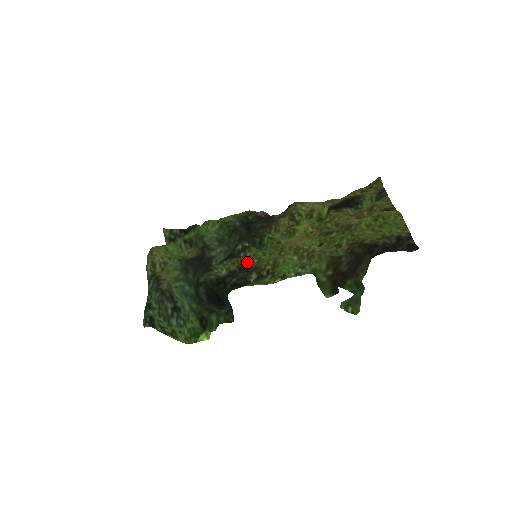
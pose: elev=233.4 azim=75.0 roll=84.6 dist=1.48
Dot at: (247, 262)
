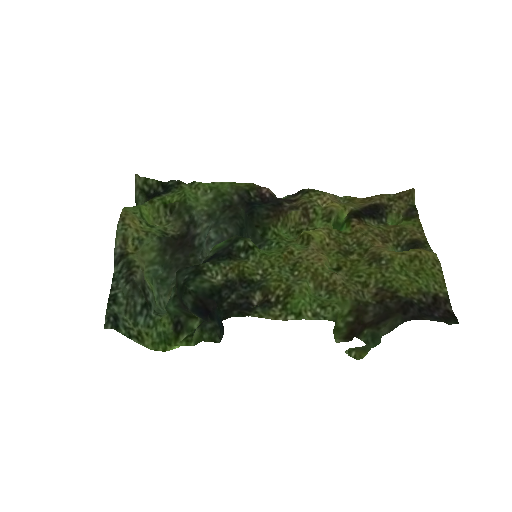
Dot at: (250, 272)
